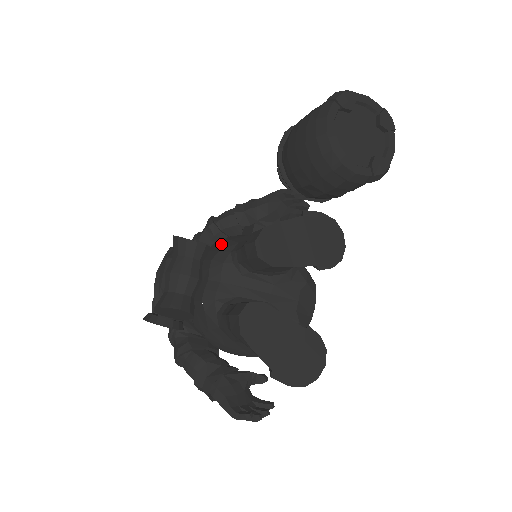
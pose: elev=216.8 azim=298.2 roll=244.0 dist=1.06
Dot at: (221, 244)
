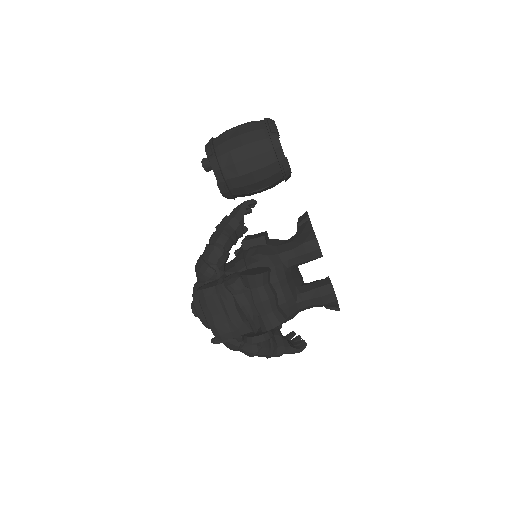
Dot at: (265, 261)
